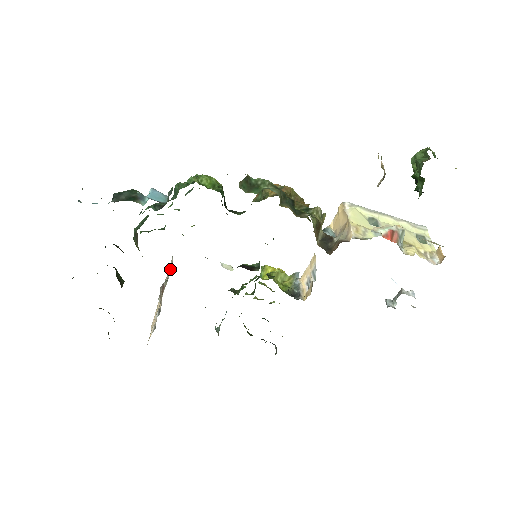
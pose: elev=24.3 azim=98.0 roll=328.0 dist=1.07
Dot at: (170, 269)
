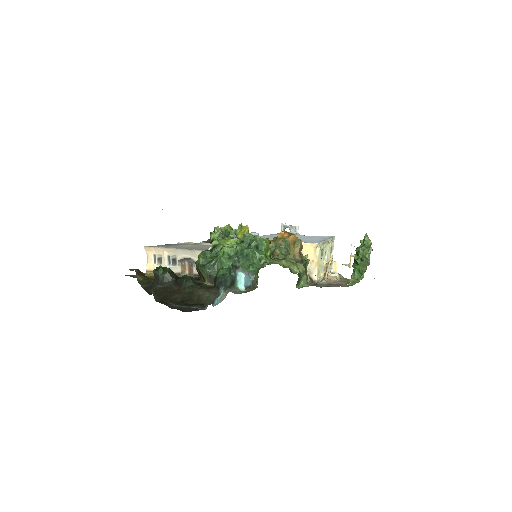
Dot at: occluded
